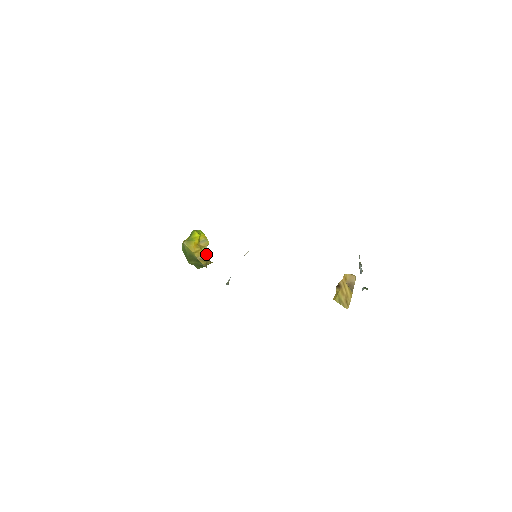
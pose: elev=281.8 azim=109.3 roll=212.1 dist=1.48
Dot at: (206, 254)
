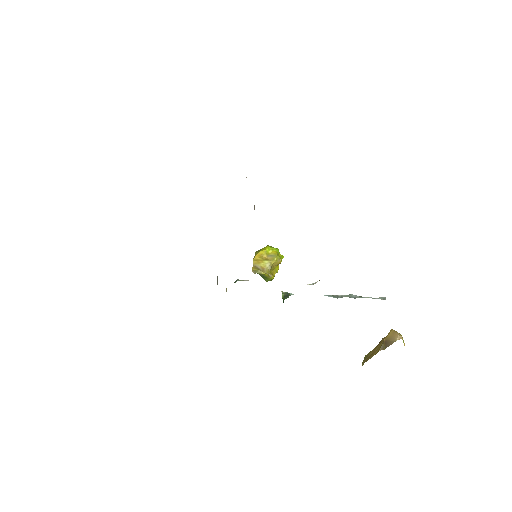
Dot at: (269, 267)
